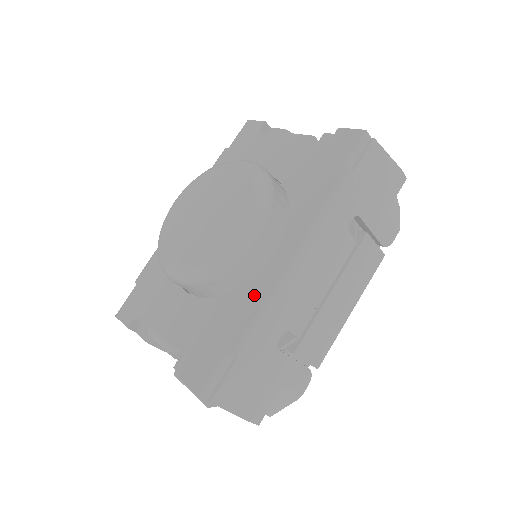
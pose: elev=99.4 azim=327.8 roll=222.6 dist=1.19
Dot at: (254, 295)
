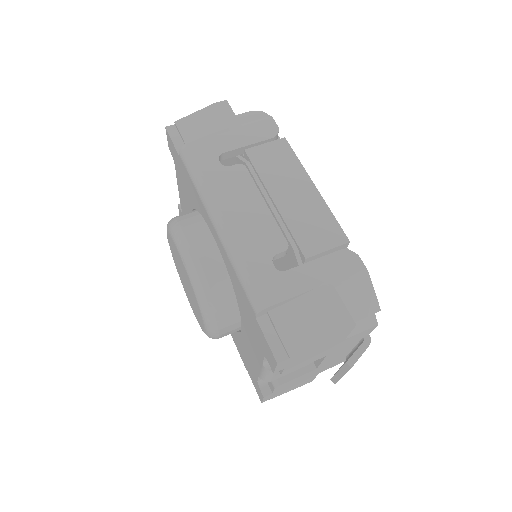
Dot at: (231, 271)
